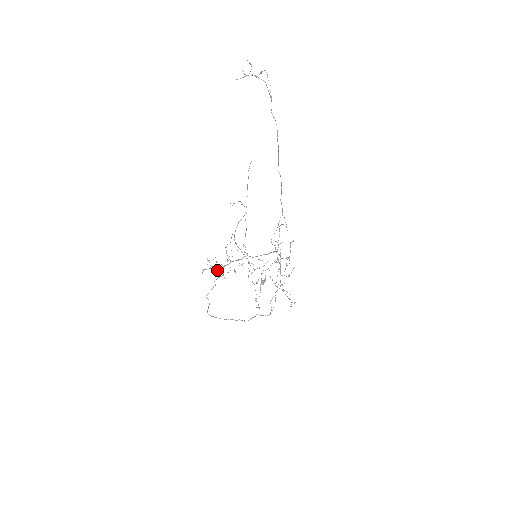
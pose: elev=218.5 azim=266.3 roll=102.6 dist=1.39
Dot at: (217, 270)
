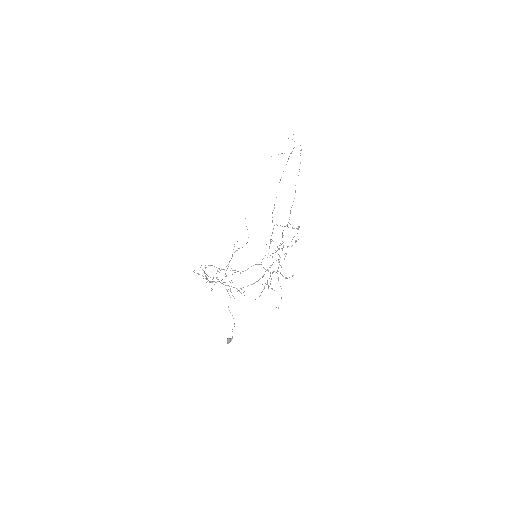
Dot at: (206, 278)
